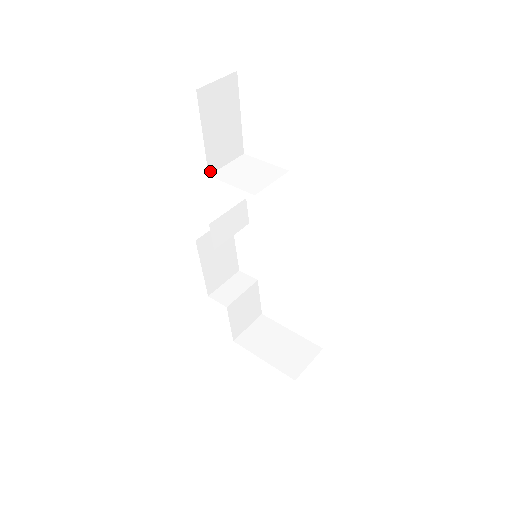
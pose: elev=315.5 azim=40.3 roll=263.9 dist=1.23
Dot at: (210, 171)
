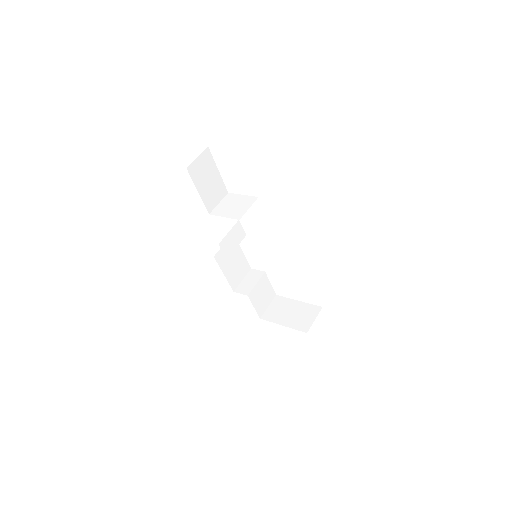
Dot at: (209, 211)
